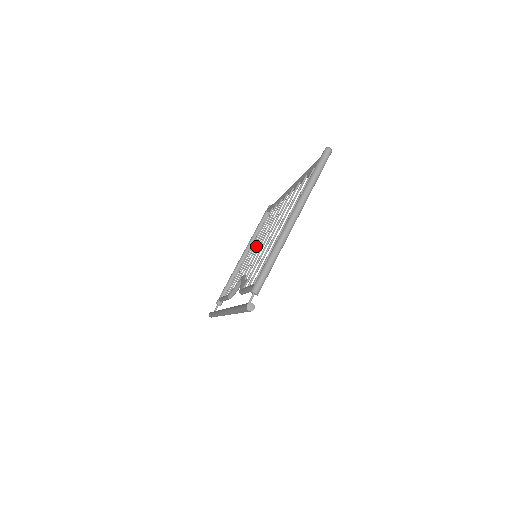
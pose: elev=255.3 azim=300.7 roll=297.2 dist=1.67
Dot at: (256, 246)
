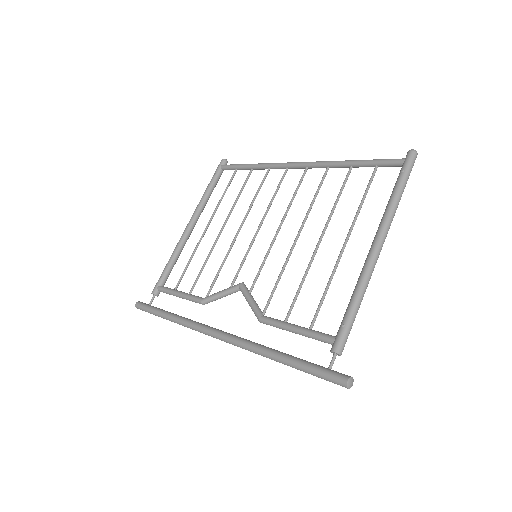
Dot at: (238, 232)
